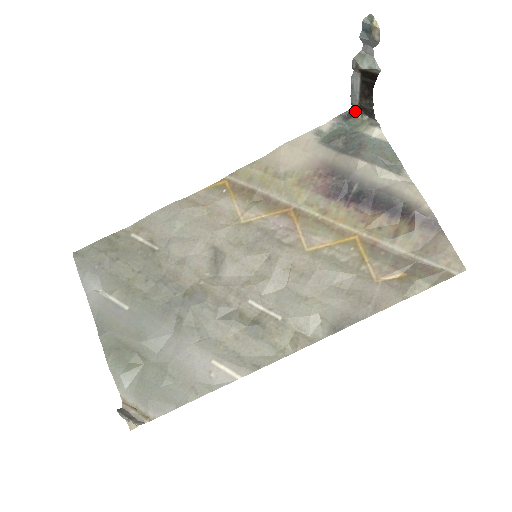
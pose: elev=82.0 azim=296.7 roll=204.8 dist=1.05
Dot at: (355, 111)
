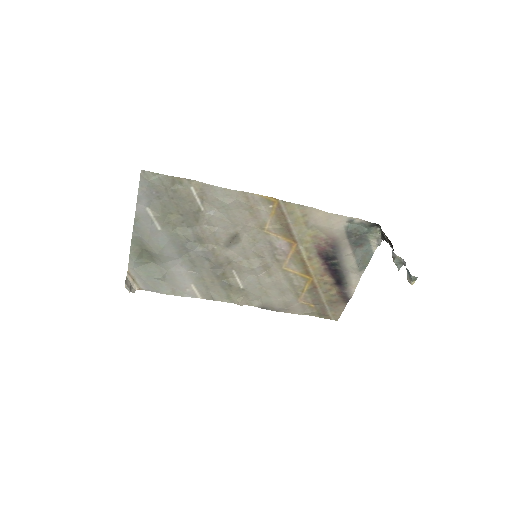
Dot at: (380, 226)
